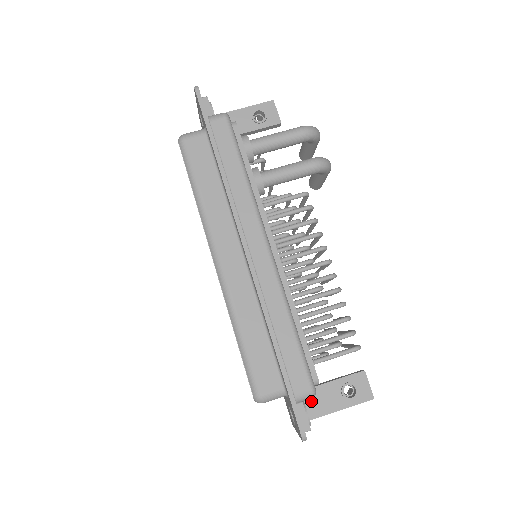
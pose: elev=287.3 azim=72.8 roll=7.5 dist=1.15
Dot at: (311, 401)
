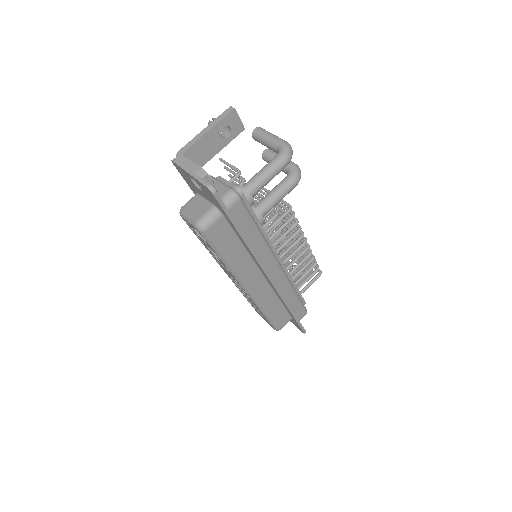
Dot at: occluded
